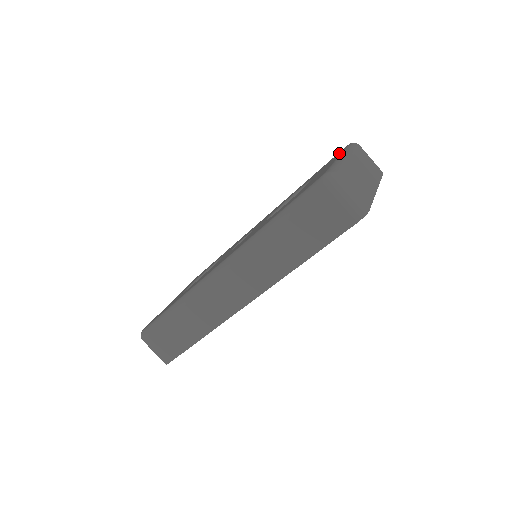
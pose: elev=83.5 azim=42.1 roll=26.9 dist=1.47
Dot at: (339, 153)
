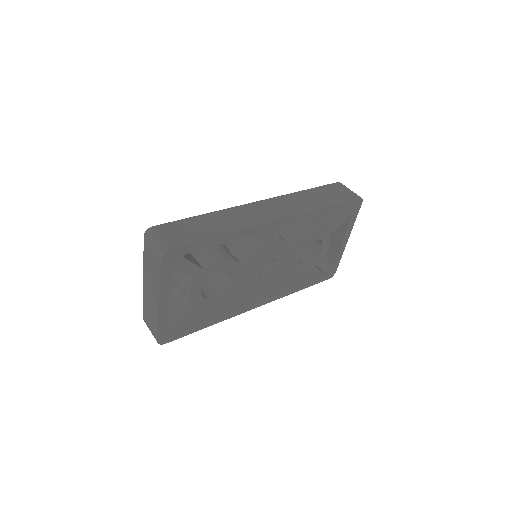
Dot at: occluded
